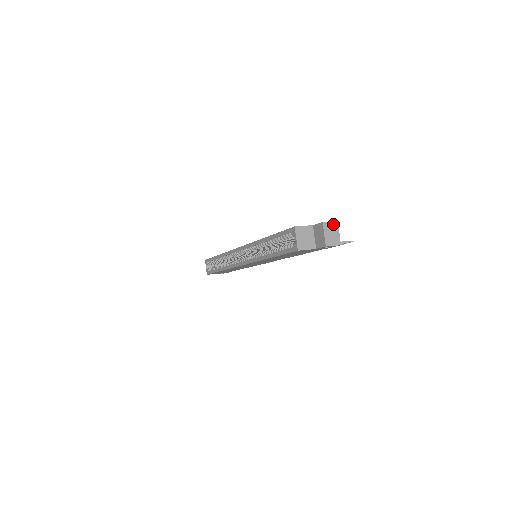
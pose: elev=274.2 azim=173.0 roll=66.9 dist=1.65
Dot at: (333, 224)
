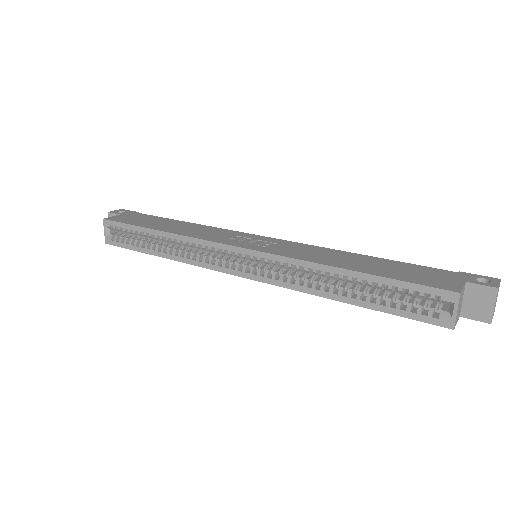
Dot at: (499, 286)
